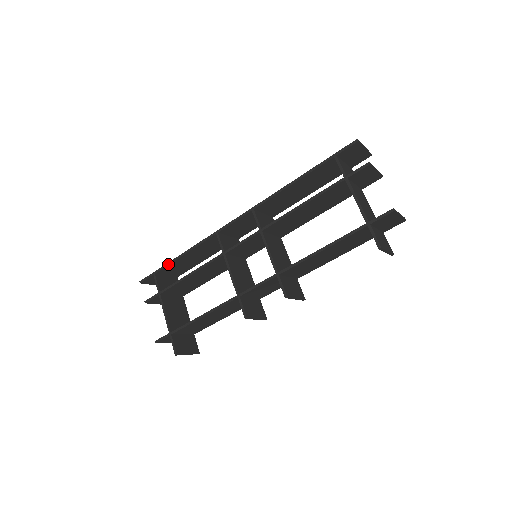
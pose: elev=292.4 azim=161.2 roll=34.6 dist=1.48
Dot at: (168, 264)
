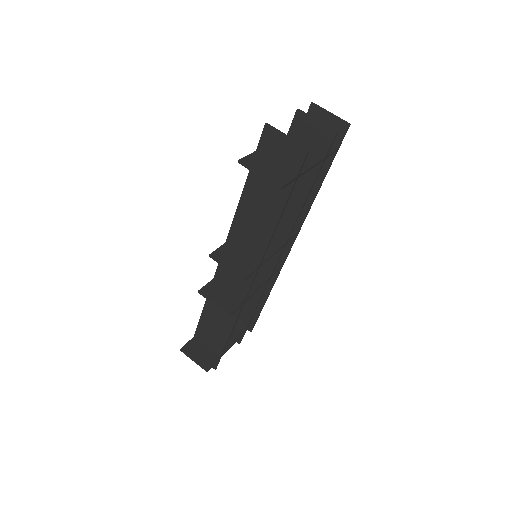
Dot at: occluded
